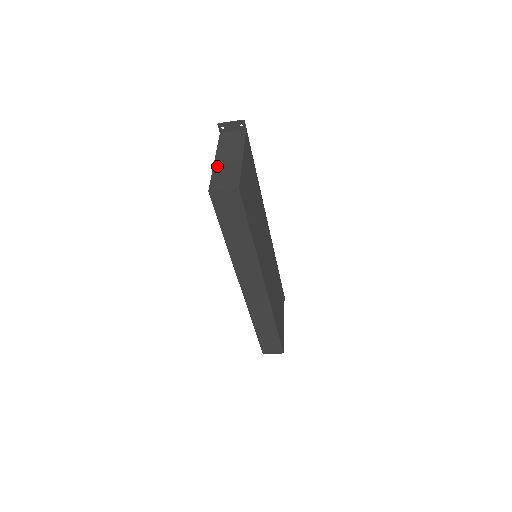
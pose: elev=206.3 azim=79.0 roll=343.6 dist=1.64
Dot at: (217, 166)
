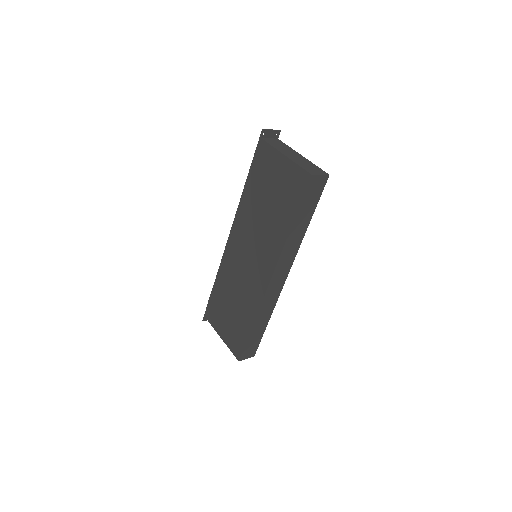
Dot at: (293, 159)
